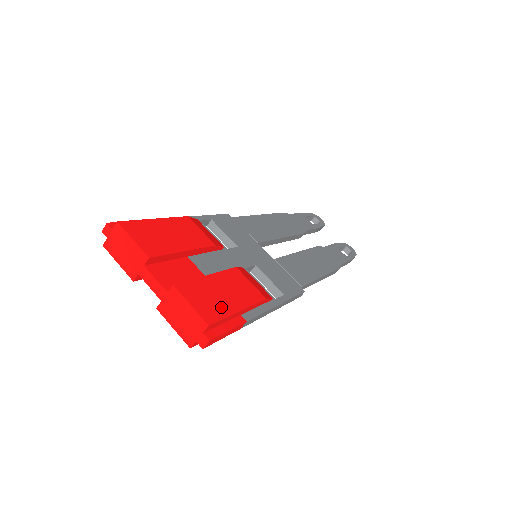
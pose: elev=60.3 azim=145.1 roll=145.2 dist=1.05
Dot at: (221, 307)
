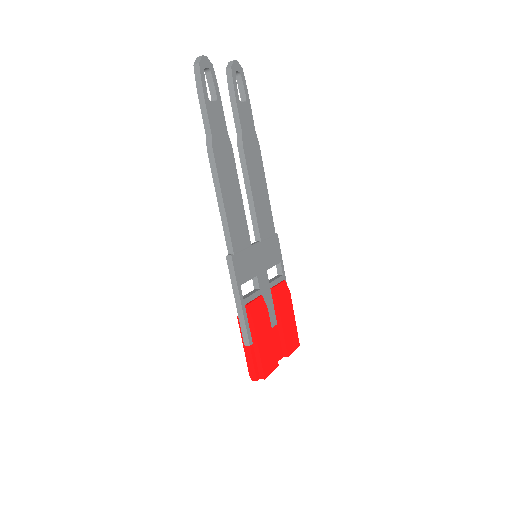
Dot at: (294, 332)
